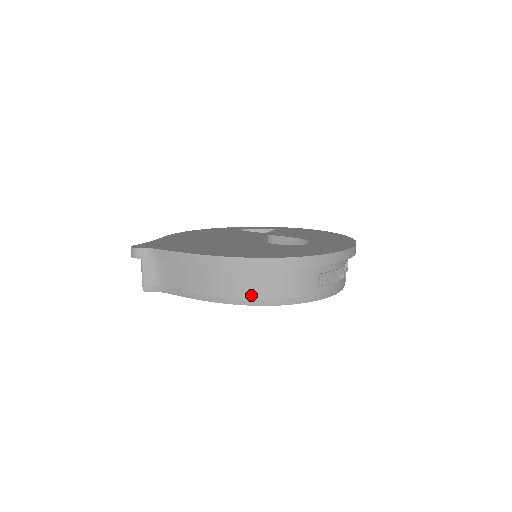
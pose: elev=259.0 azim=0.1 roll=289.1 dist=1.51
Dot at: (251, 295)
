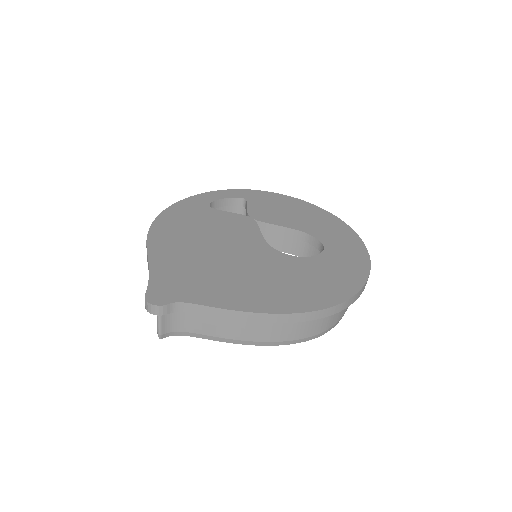
Dot at: (301, 336)
